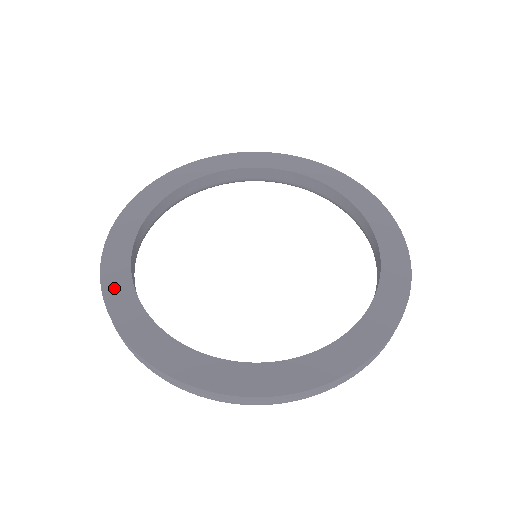
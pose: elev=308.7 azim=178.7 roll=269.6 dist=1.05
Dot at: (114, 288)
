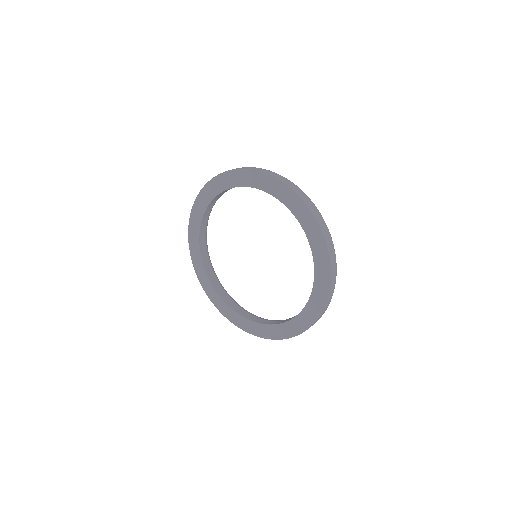
Dot at: (202, 279)
